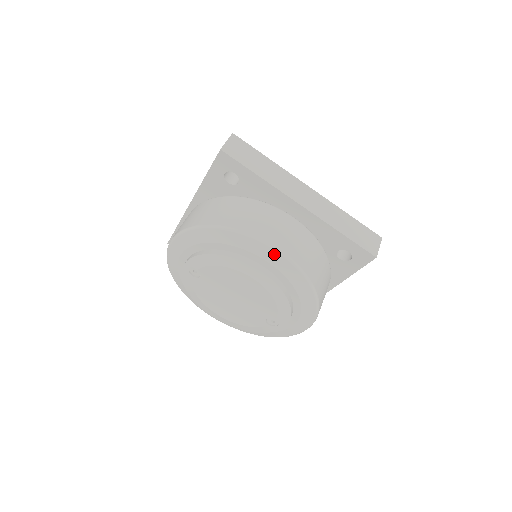
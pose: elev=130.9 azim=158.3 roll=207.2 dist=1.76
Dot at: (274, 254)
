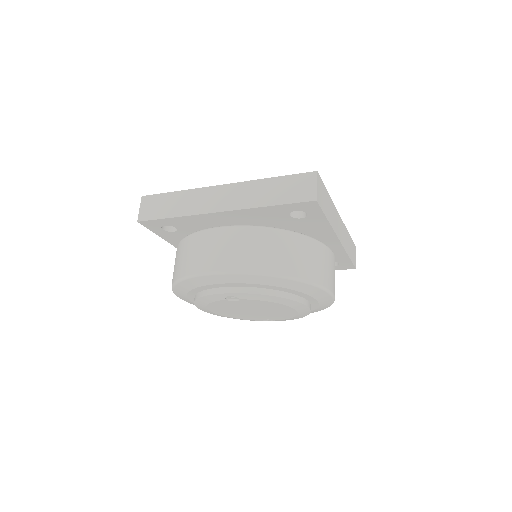
Dot at: (327, 297)
